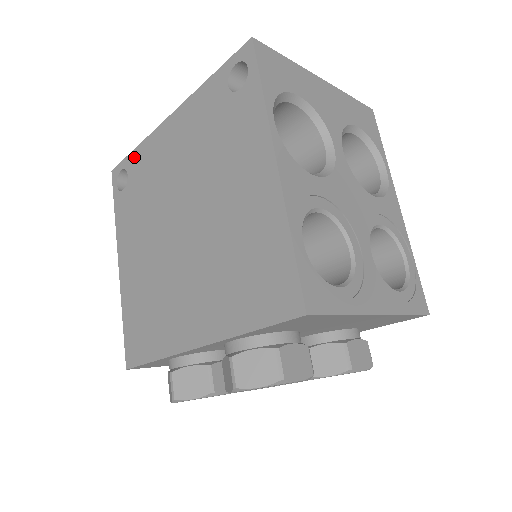
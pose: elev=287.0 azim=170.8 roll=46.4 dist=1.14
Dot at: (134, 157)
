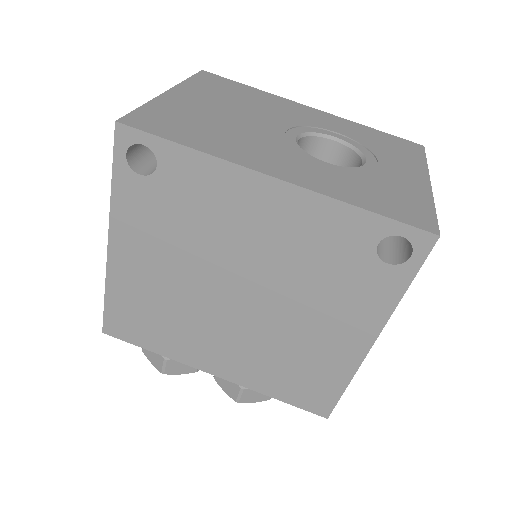
Dot at: (180, 157)
